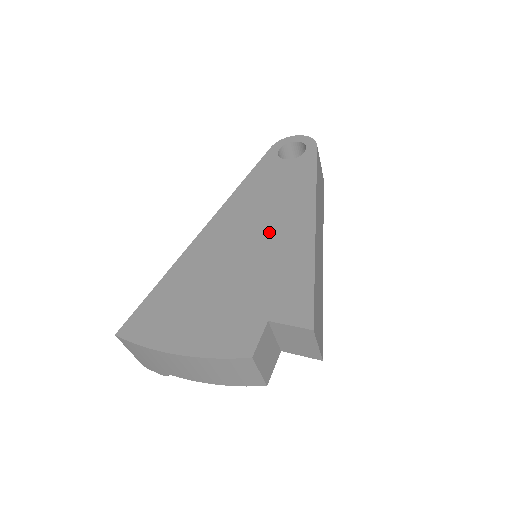
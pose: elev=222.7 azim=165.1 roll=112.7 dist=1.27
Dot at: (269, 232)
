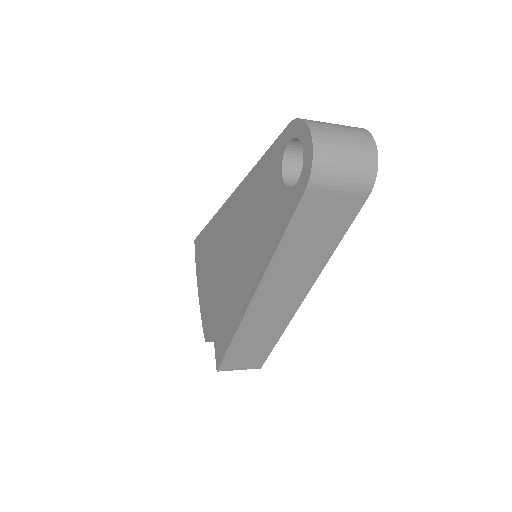
Dot at: (237, 267)
